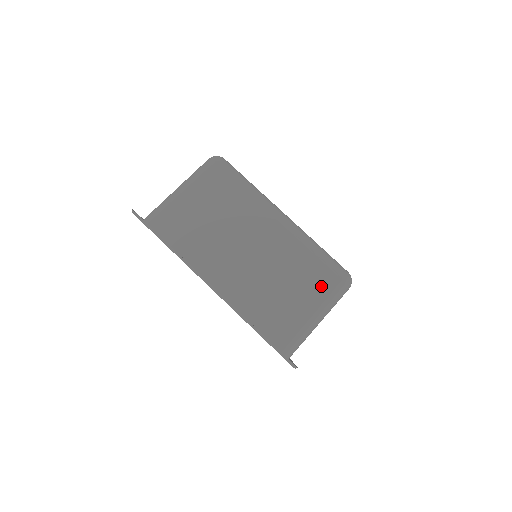
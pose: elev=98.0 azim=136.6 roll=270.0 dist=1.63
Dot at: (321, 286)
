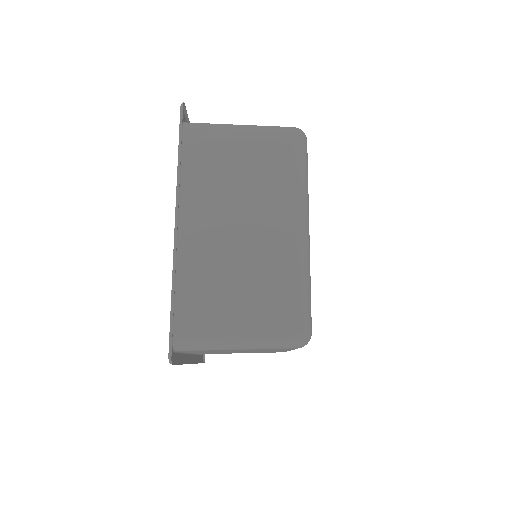
Dot at: occluded
